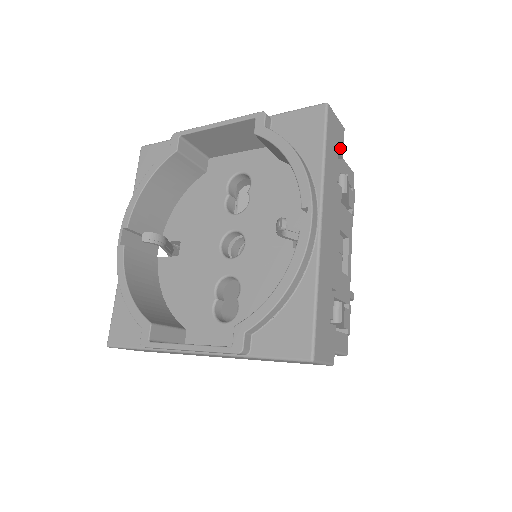
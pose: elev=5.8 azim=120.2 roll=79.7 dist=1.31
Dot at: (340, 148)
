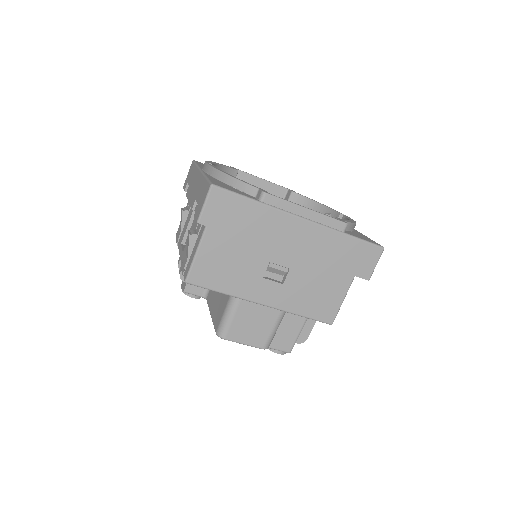
Dot at: occluded
